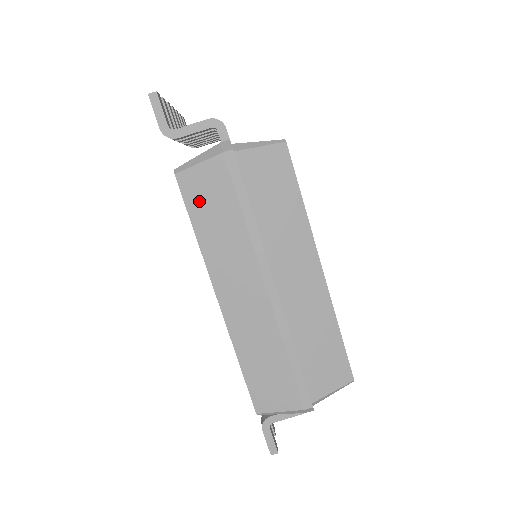
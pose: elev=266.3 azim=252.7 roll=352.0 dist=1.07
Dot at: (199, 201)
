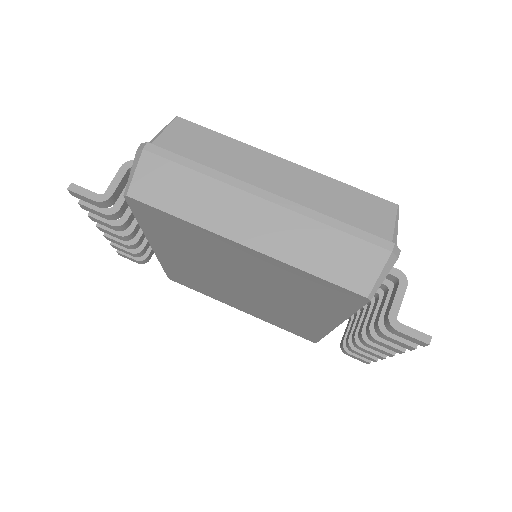
Dot at: (159, 194)
